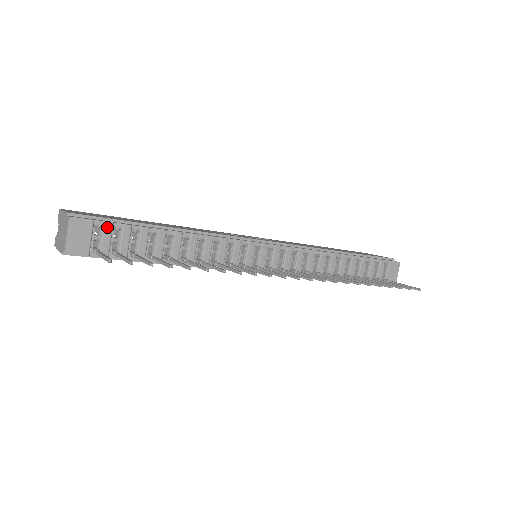
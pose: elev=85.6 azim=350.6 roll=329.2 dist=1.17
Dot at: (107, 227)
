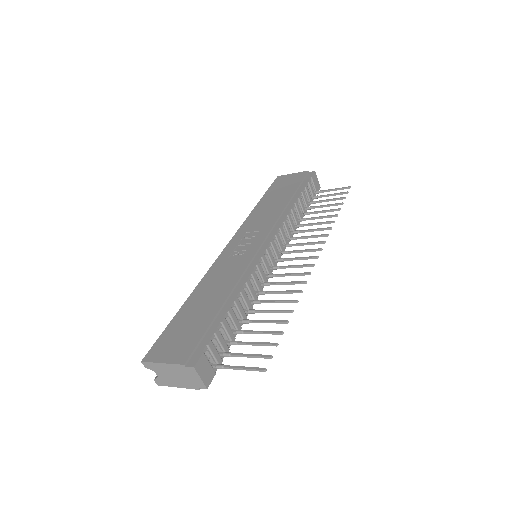
Dot at: (211, 346)
